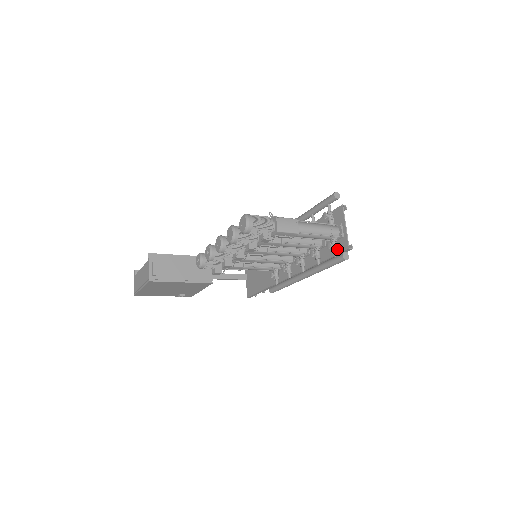
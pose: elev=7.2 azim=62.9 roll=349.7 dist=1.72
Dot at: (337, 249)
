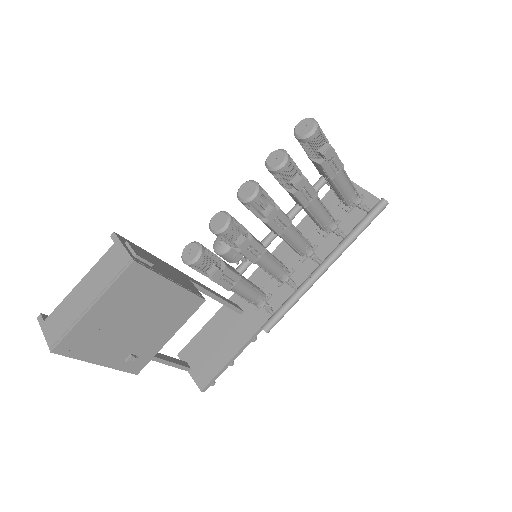
Dot at: (366, 206)
